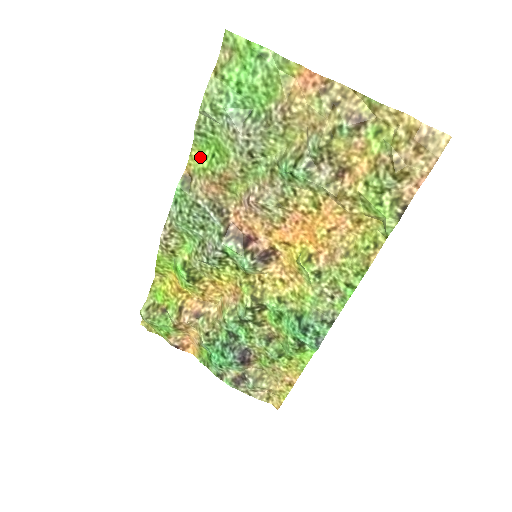
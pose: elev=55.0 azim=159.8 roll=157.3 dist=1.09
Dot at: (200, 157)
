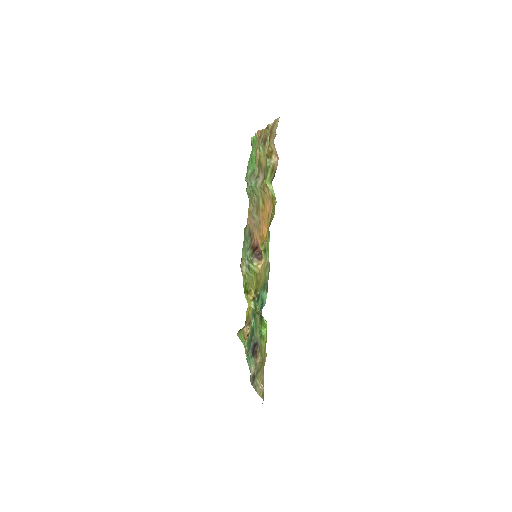
Dot at: occluded
